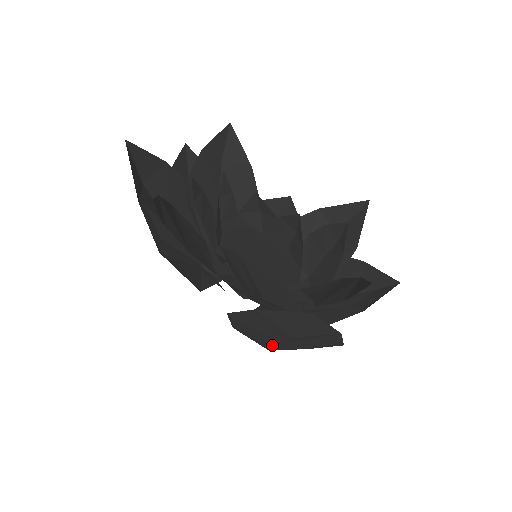
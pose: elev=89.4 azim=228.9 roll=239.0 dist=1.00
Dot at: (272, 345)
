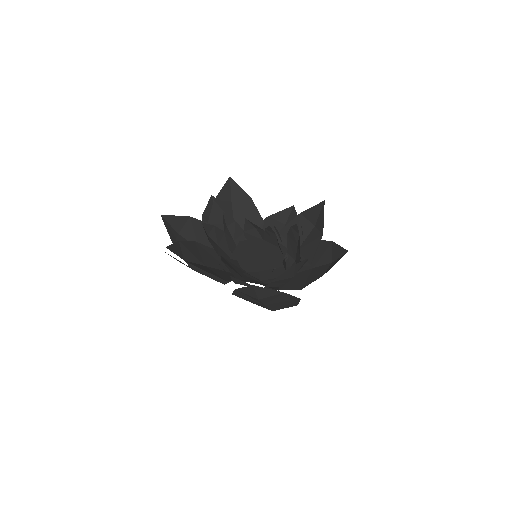
Dot at: (266, 307)
